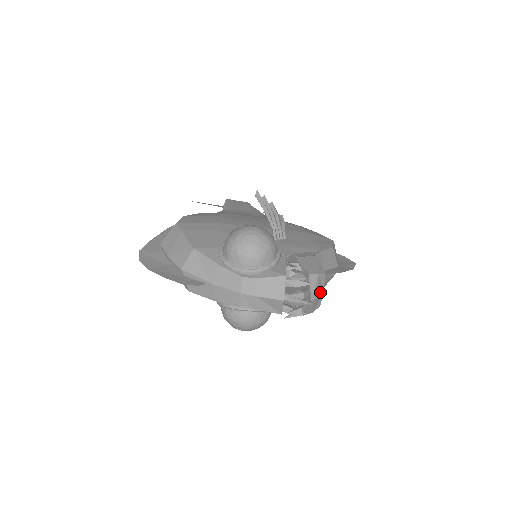
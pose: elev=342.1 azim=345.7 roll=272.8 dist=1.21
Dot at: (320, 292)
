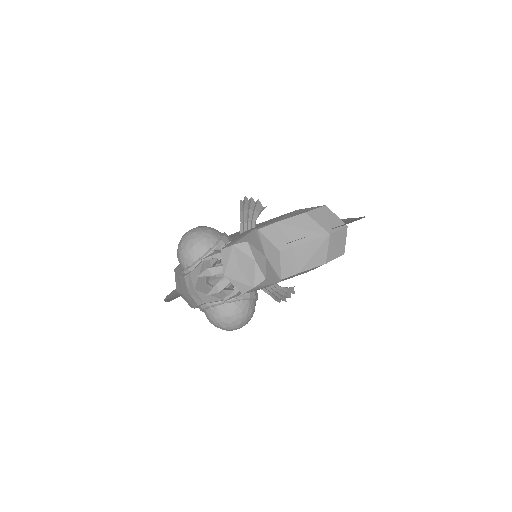
Dot at: (244, 263)
